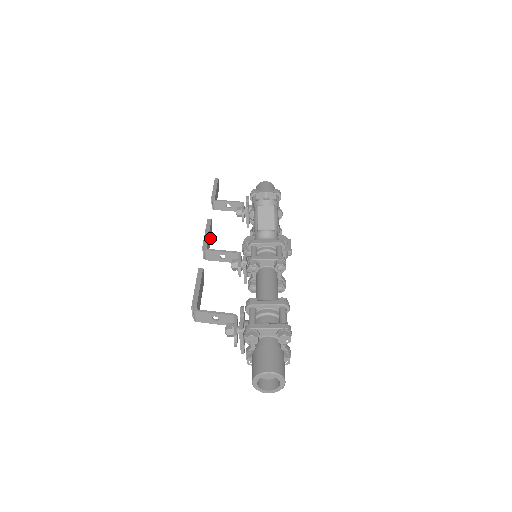
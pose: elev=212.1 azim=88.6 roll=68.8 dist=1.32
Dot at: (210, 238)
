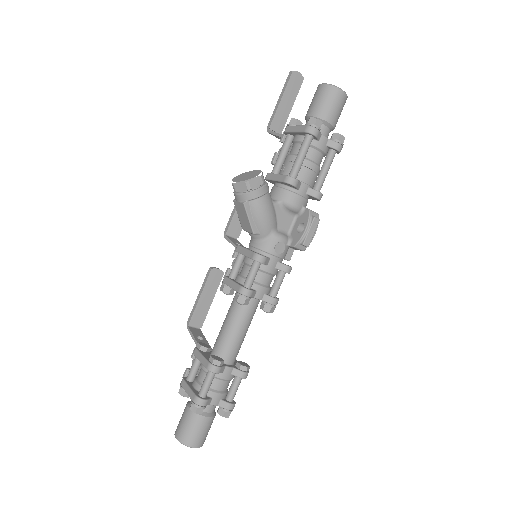
Dot at: occluded
